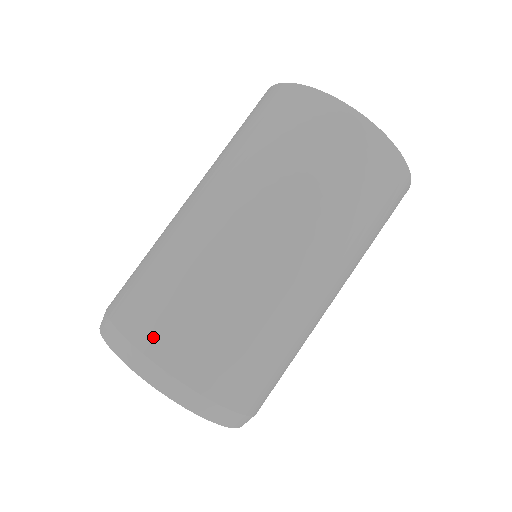
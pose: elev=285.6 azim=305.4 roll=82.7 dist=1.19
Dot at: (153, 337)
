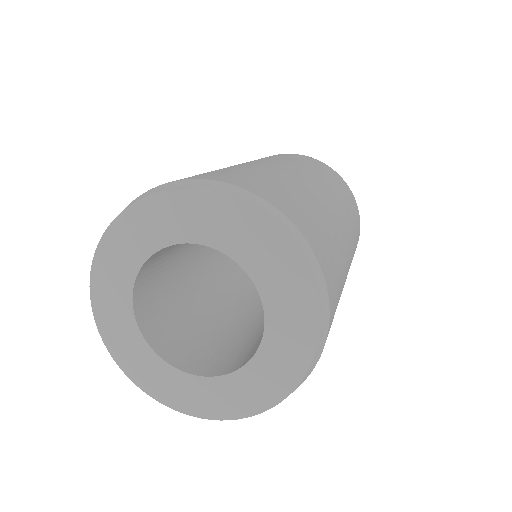
Dot at: (218, 177)
